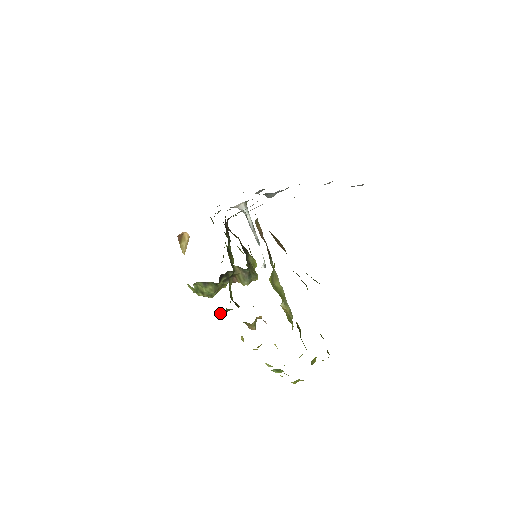
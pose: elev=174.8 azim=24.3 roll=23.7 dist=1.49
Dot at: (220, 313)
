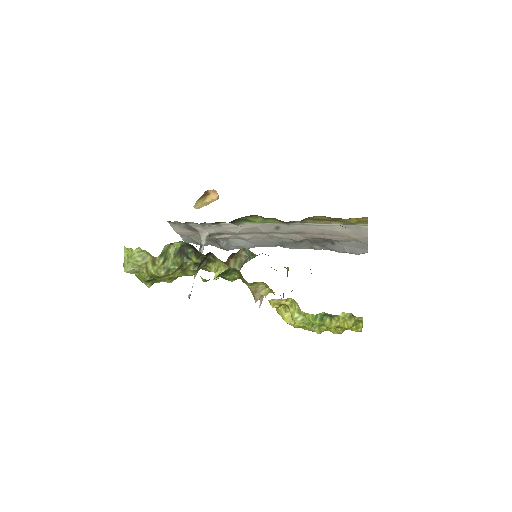
Dot at: occluded
